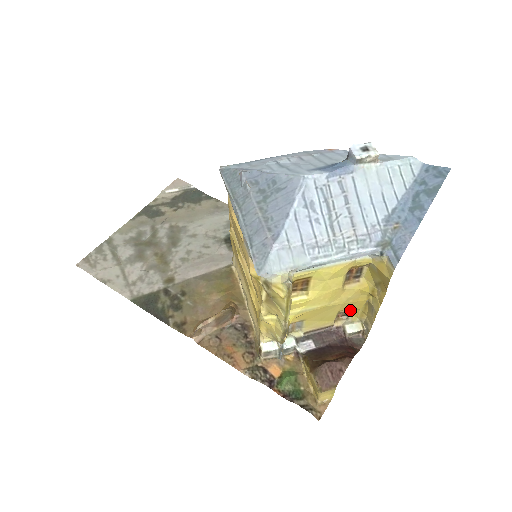
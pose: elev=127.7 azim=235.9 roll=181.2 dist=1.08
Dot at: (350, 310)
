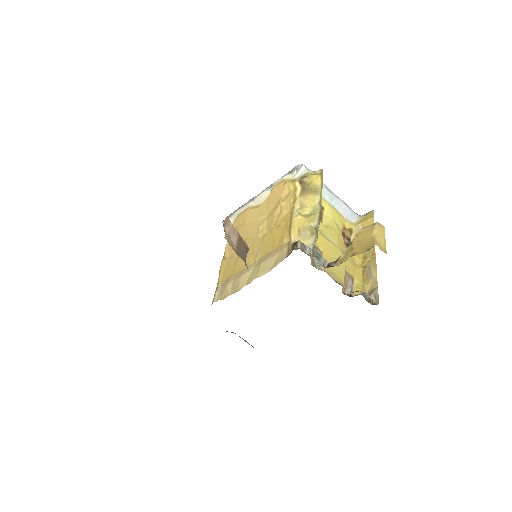
Dot at: (352, 286)
